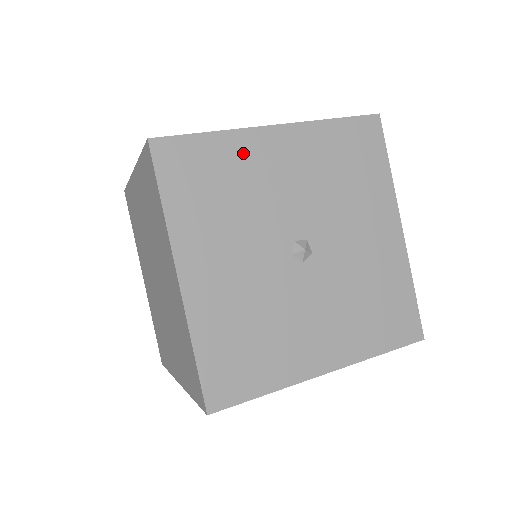
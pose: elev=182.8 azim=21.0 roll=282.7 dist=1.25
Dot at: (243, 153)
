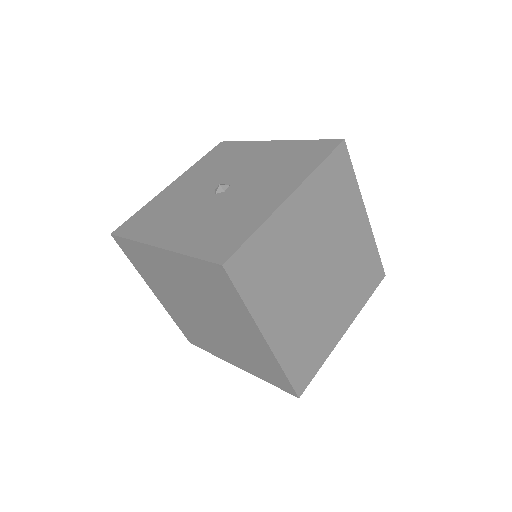
Dot at: (247, 149)
